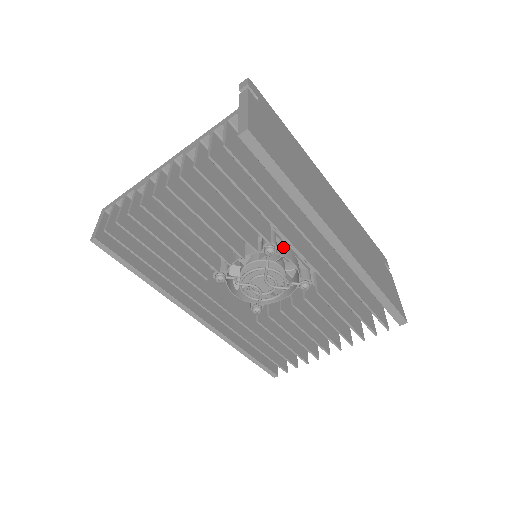
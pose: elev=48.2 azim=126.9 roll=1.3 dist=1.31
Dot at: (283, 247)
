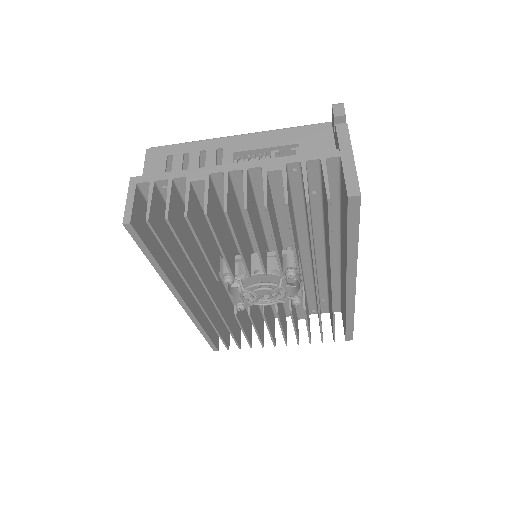
Dot at: occluded
